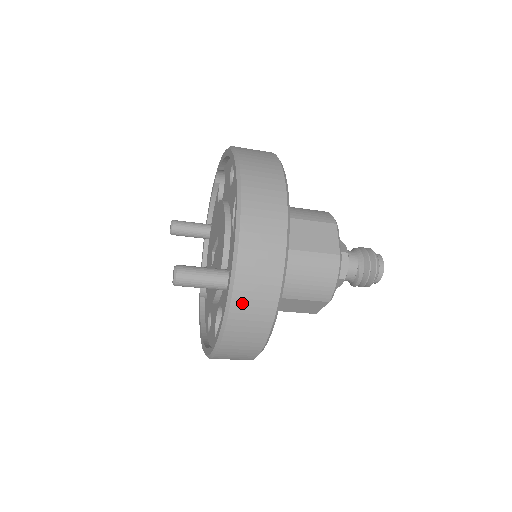
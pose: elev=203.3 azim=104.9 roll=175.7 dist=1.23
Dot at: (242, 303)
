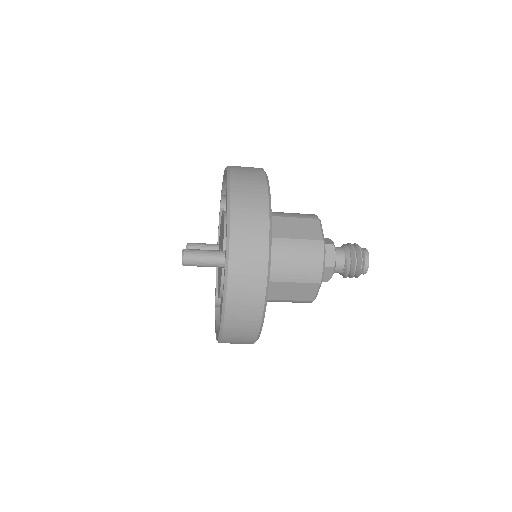
Dot at: (237, 271)
